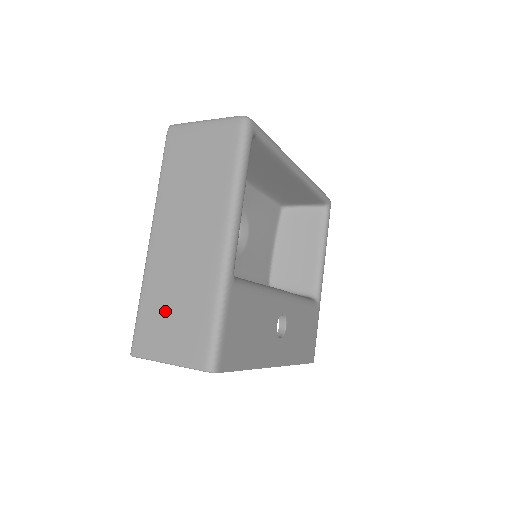
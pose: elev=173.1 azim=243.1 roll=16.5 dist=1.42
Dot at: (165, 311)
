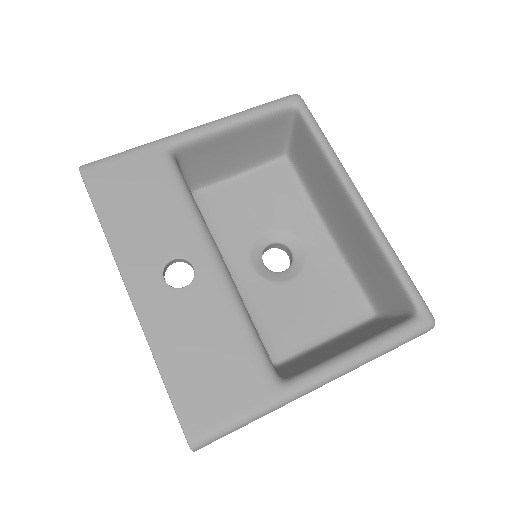
Dot at: occluded
